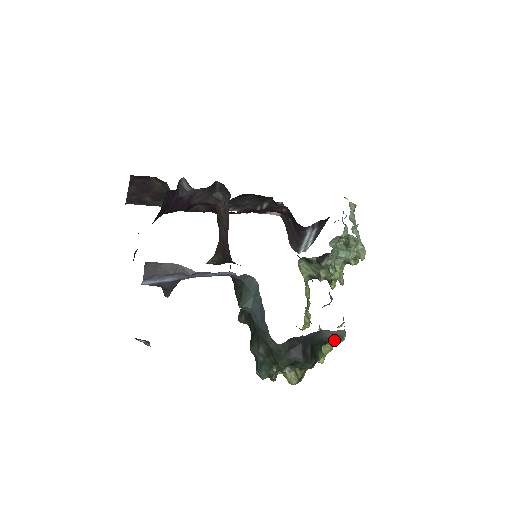
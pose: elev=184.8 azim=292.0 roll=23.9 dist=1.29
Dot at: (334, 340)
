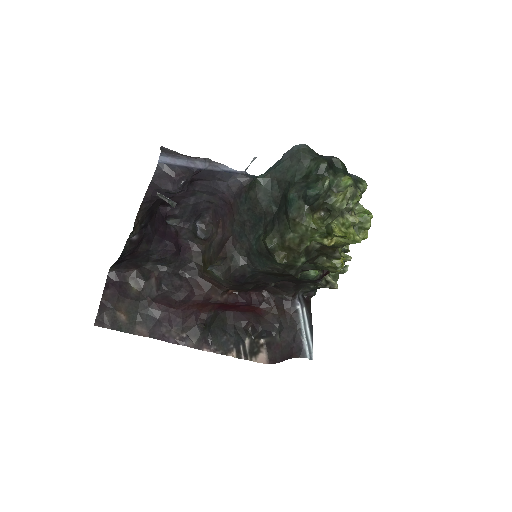
Dot at: (357, 181)
